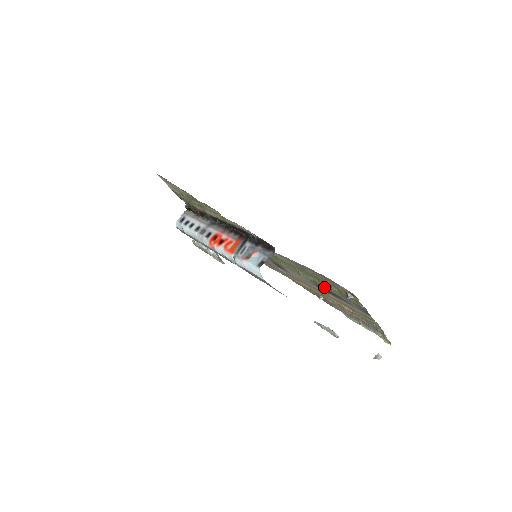
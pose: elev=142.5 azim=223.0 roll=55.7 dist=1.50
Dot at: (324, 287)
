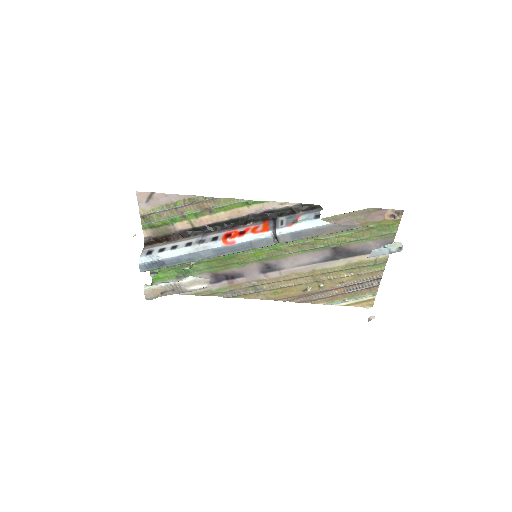
Dot at: (349, 241)
